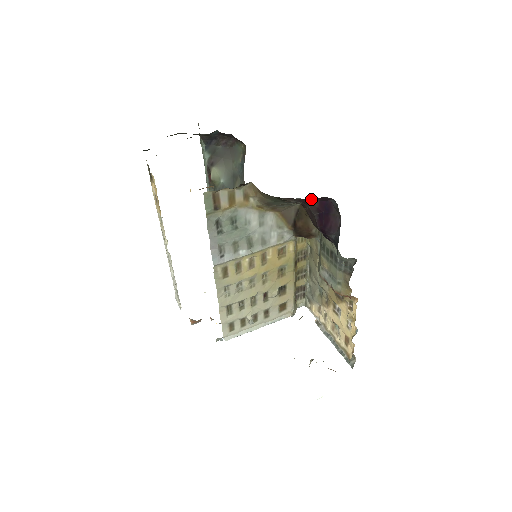
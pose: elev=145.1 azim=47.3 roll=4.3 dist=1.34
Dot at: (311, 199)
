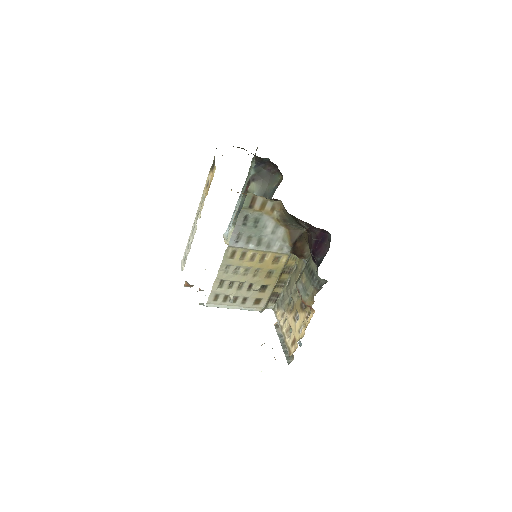
Dot at: occluded
